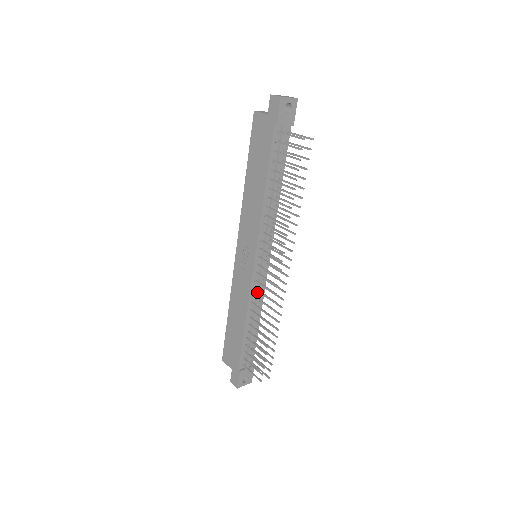
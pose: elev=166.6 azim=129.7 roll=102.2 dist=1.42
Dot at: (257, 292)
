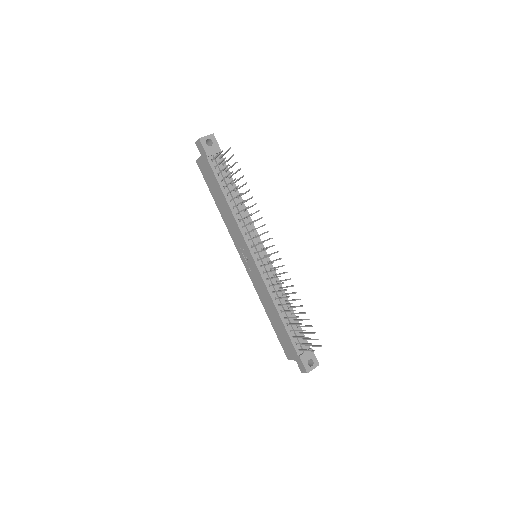
Dot at: (271, 282)
